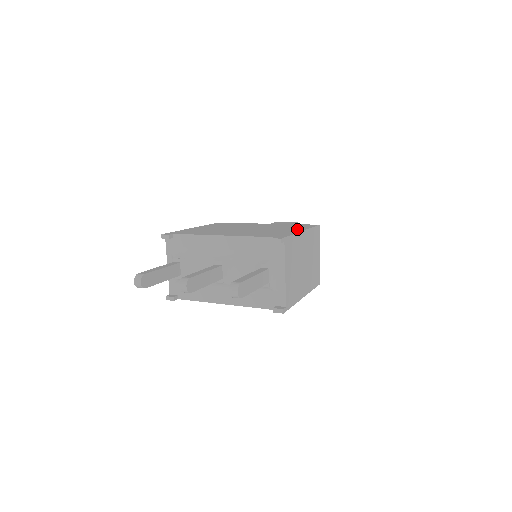
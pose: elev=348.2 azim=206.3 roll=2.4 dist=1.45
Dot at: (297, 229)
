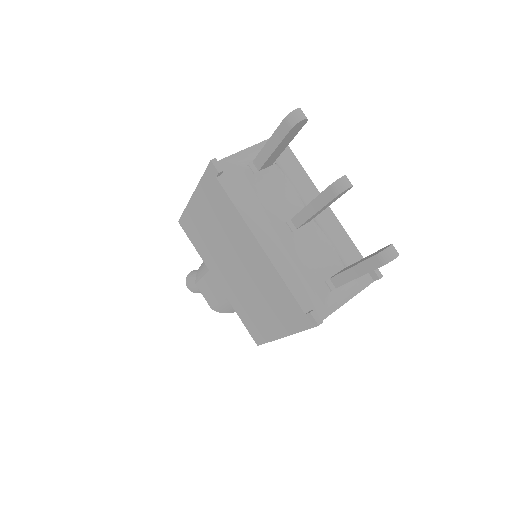
Dot at: occluded
